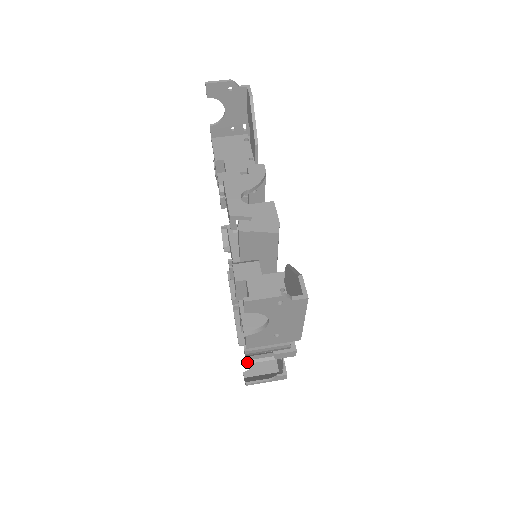
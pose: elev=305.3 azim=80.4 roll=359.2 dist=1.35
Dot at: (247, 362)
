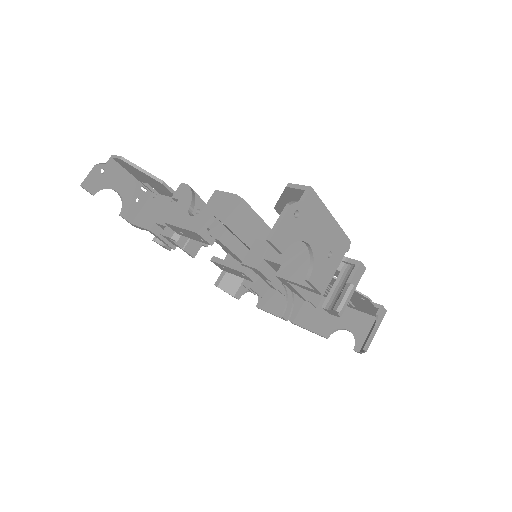
Dot at: (338, 311)
